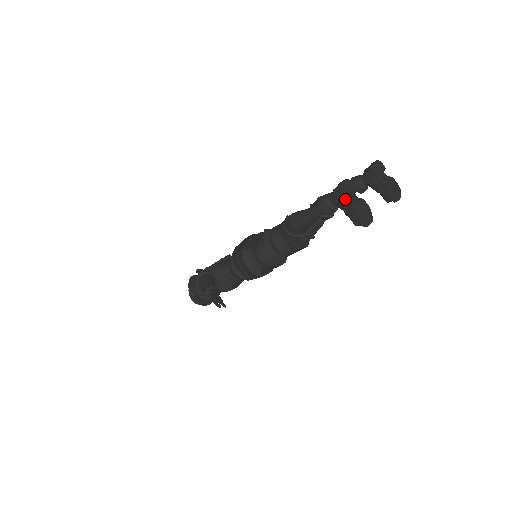
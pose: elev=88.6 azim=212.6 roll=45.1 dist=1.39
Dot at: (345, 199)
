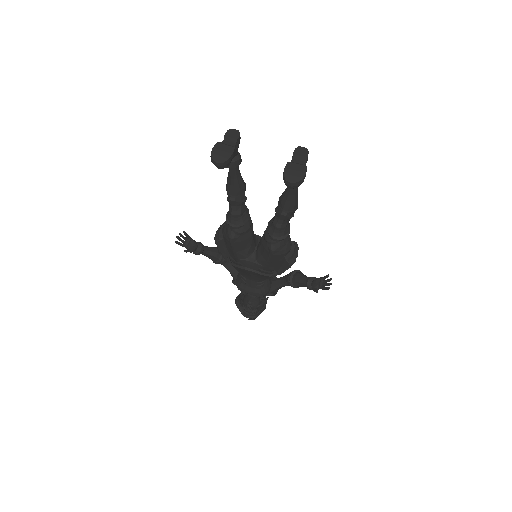
Dot at: (224, 143)
